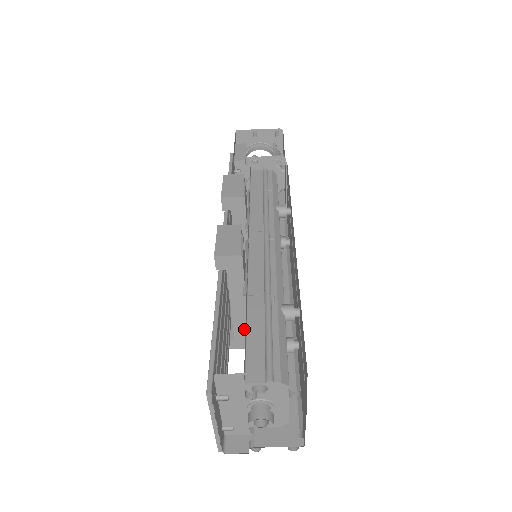
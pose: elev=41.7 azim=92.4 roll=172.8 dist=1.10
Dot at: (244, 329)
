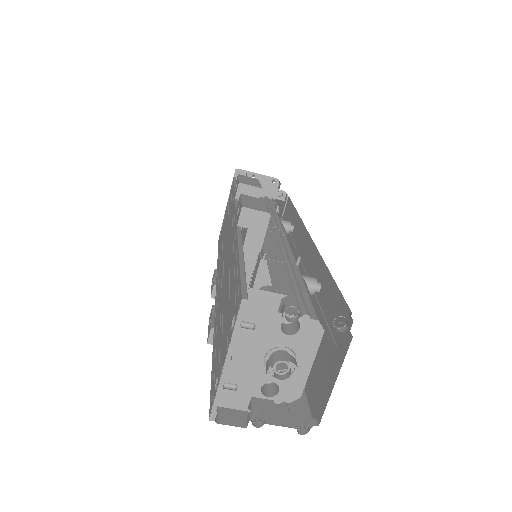
Dot at: occluded
